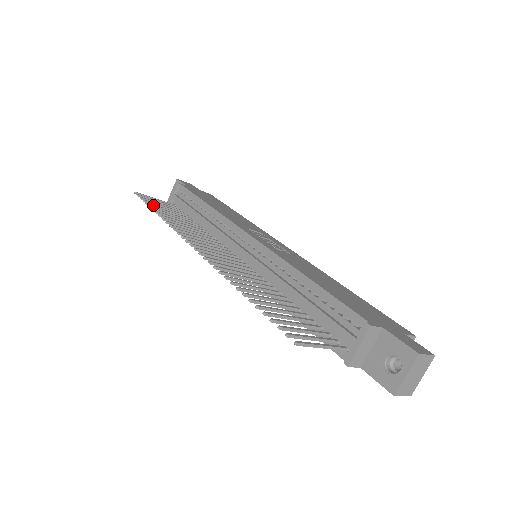
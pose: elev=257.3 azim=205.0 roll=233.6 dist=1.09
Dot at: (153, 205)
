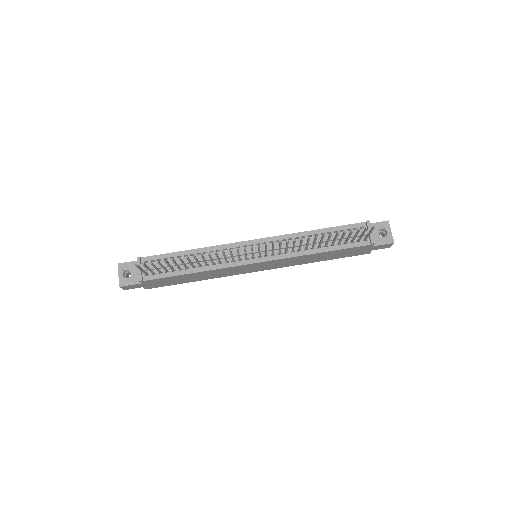
Dot at: (167, 261)
